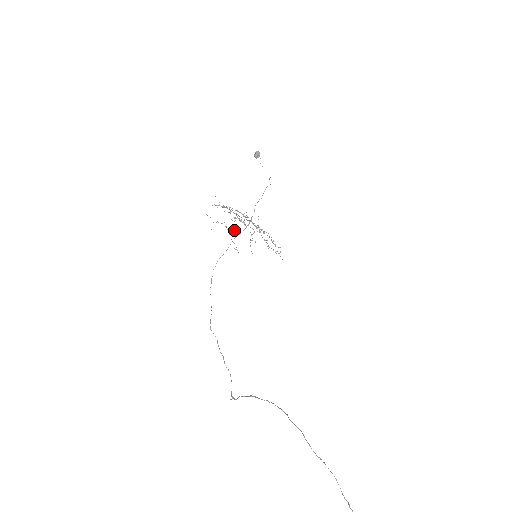
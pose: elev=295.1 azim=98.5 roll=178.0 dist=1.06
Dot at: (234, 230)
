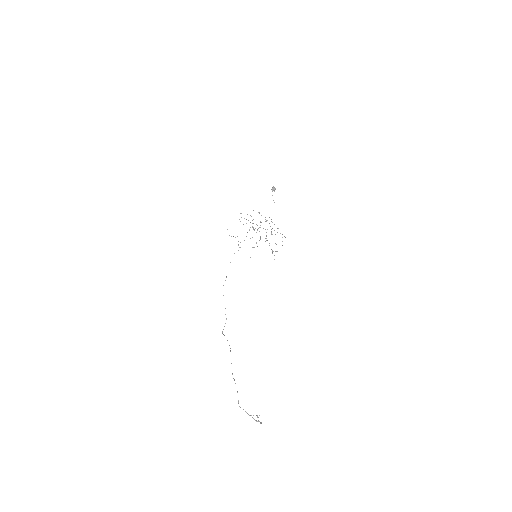
Dot at: (244, 240)
